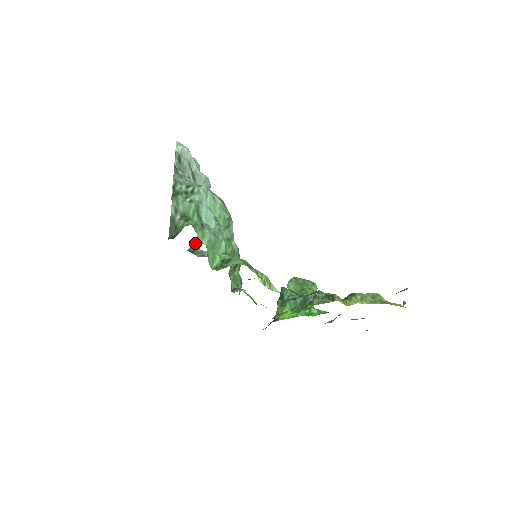
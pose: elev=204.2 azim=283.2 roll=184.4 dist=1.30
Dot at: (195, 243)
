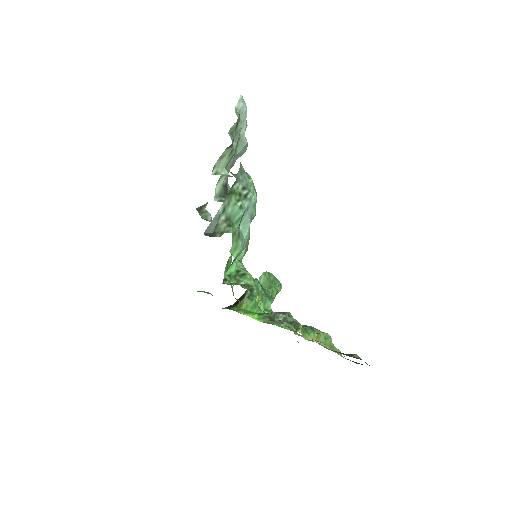
Dot at: occluded
